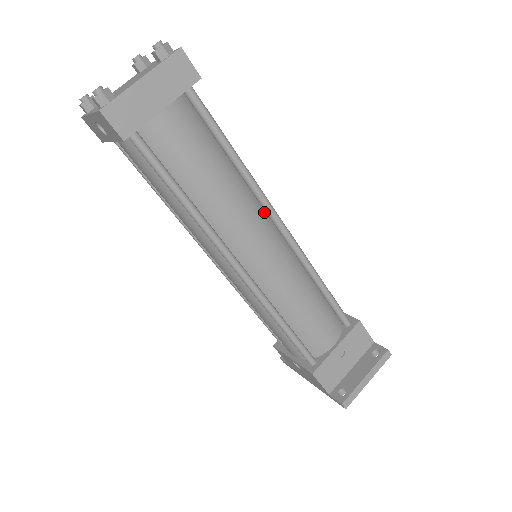
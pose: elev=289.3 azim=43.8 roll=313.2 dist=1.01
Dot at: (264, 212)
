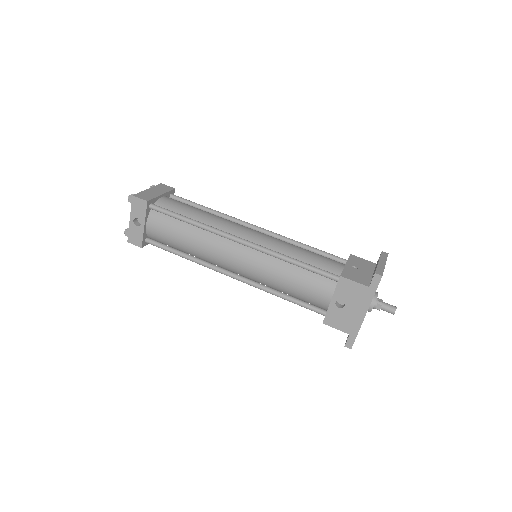
Dot at: occluded
